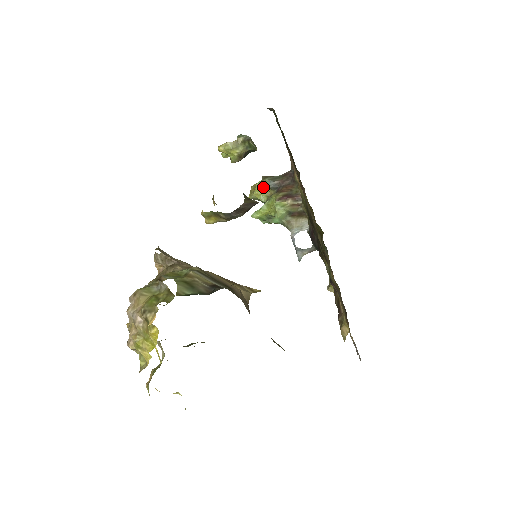
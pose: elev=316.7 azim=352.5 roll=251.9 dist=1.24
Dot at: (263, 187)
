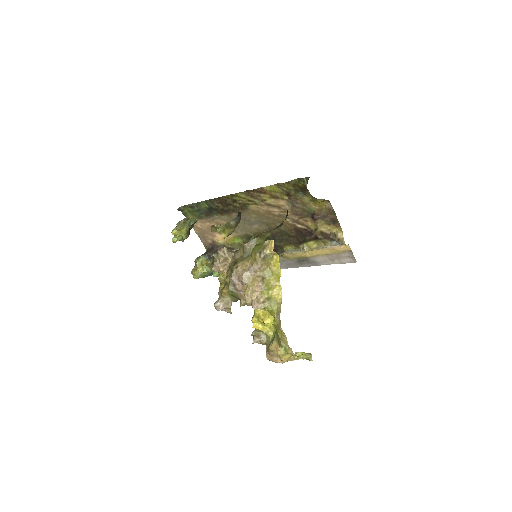
Dot at: (202, 263)
